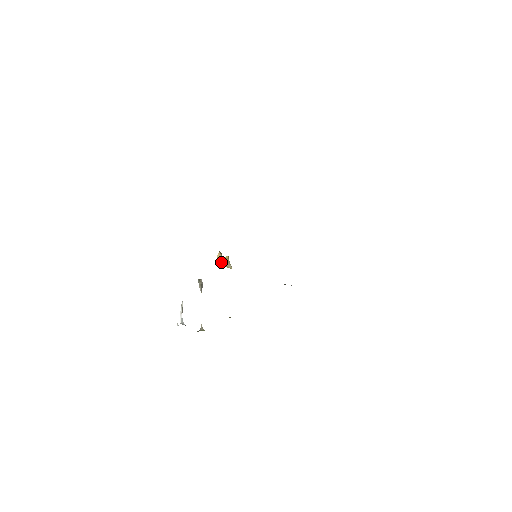
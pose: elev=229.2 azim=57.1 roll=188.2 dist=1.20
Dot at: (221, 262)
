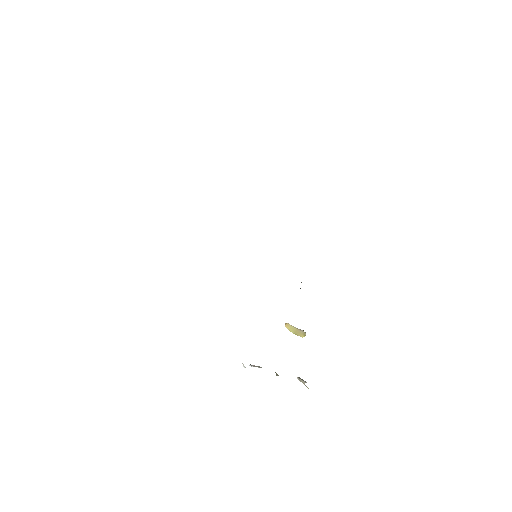
Dot at: (293, 331)
